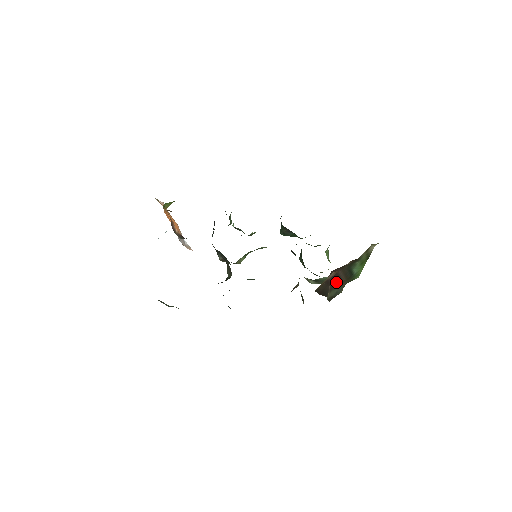
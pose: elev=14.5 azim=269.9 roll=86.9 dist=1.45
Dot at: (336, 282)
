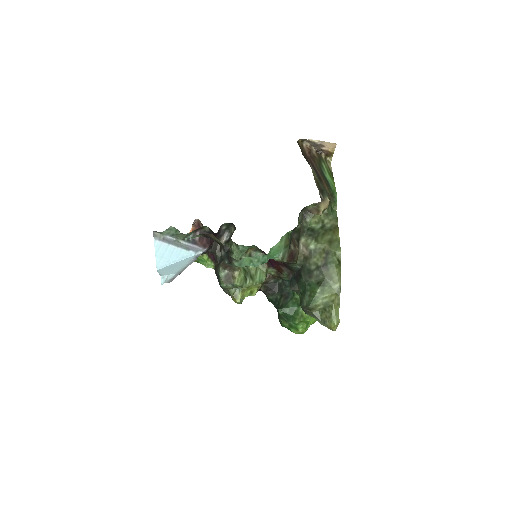
Dot at: (316, 174)
